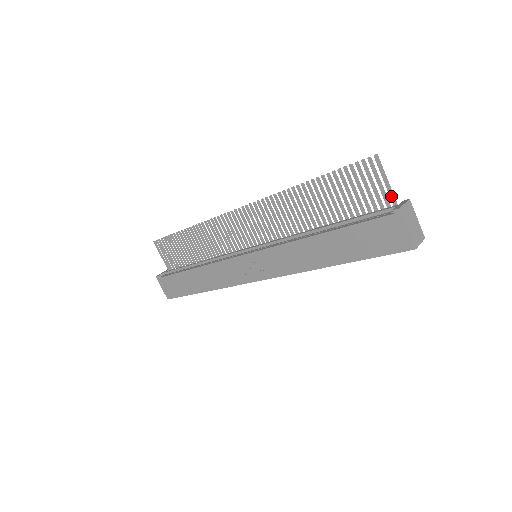
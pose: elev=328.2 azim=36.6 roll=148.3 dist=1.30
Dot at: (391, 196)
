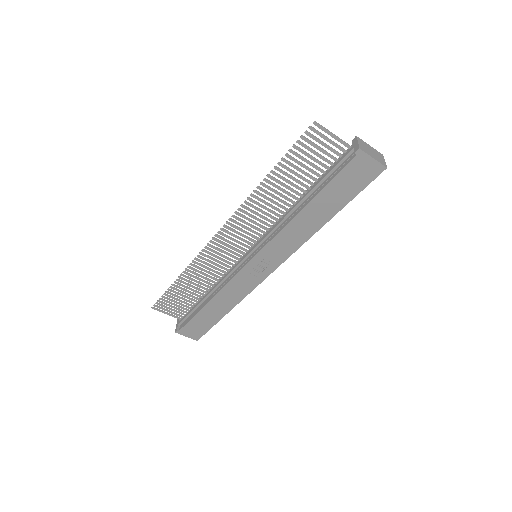
Dot at: (343, 143)
